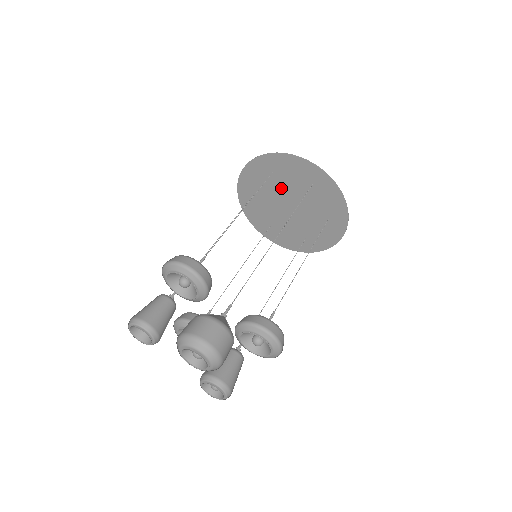
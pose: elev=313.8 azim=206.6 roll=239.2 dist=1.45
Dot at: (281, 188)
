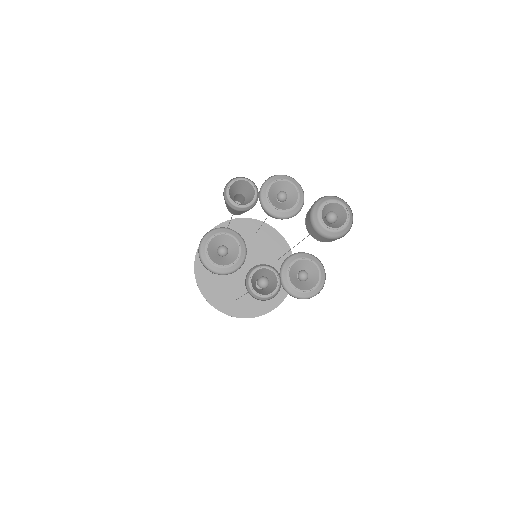
Dot at: (250, 250)
